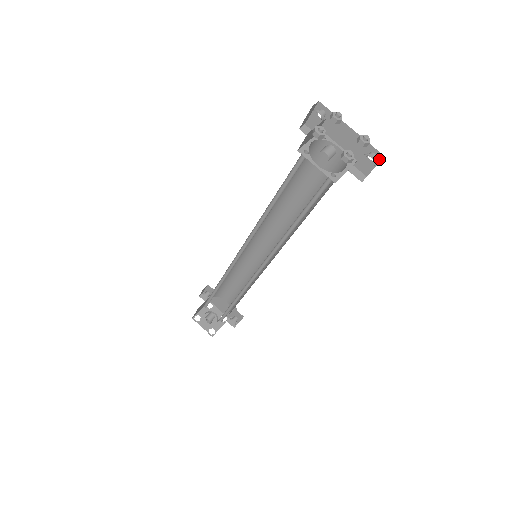
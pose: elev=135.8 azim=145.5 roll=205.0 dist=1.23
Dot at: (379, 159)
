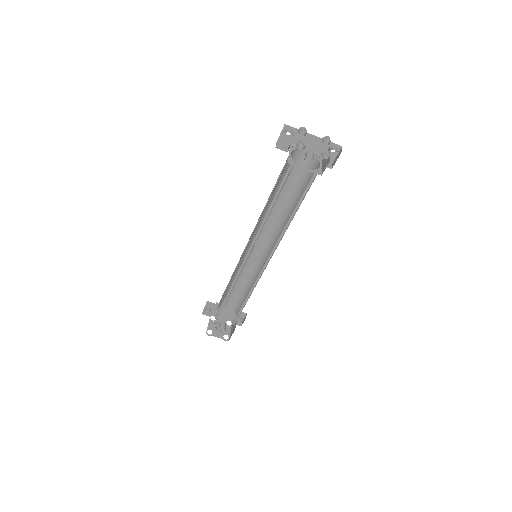
Dot at: (338, 149)
